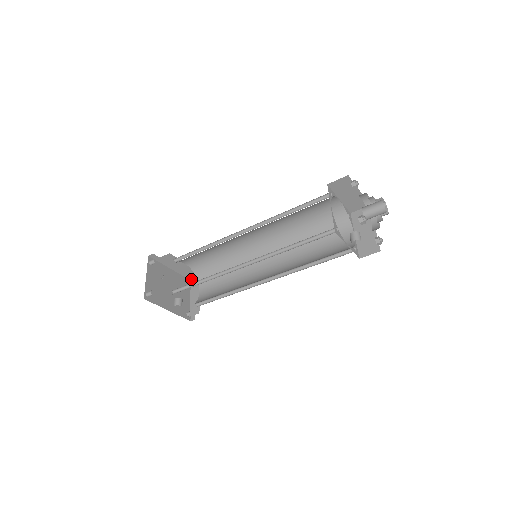
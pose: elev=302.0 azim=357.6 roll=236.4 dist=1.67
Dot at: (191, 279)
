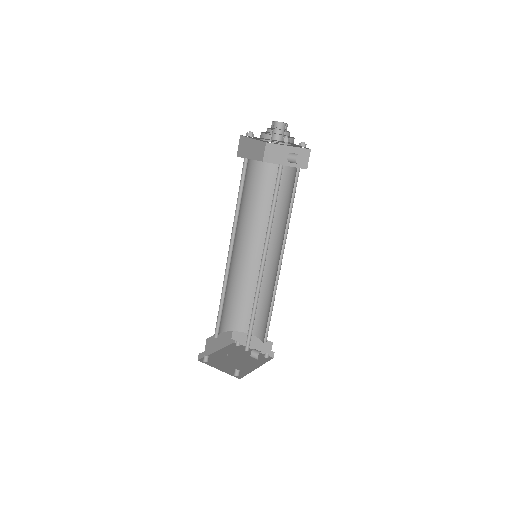
Dot at: occluded
